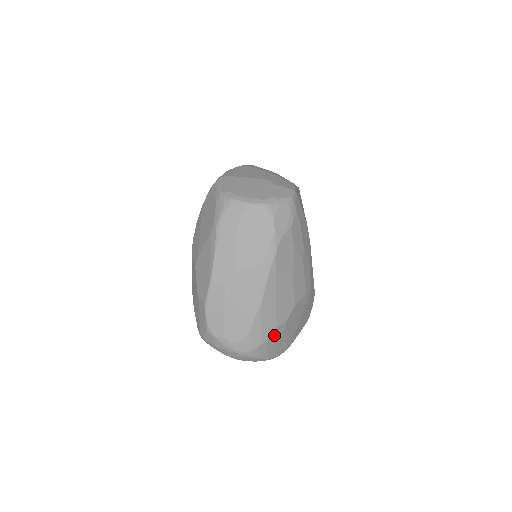
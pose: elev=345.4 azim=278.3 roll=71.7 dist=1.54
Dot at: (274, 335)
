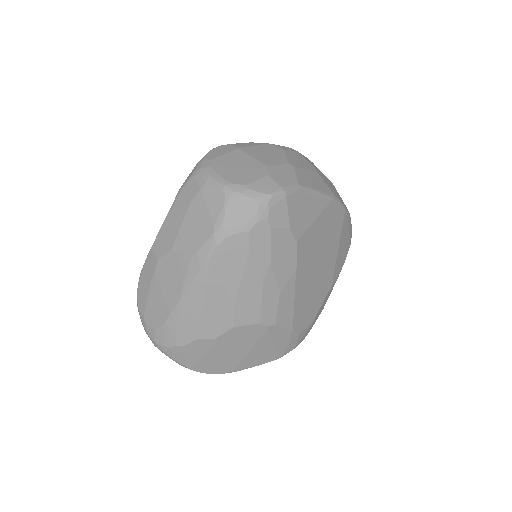
Dot at: (195, 345)
